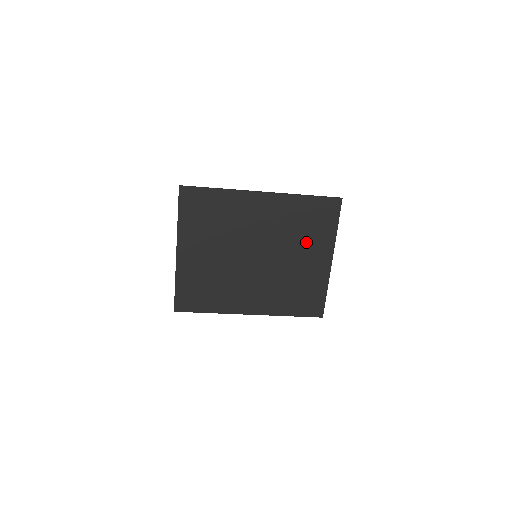
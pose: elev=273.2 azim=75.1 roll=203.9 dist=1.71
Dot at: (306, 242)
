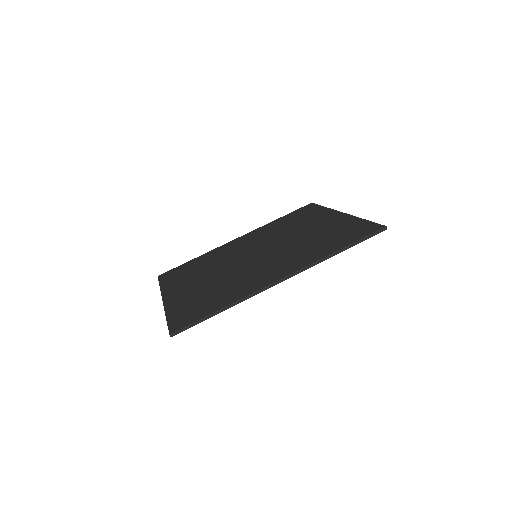
Dot at: occluded
